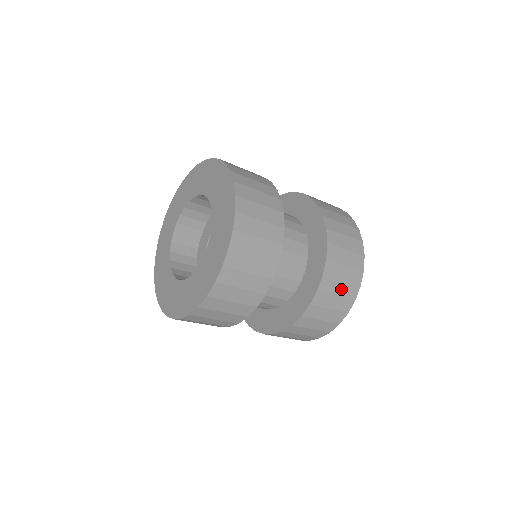
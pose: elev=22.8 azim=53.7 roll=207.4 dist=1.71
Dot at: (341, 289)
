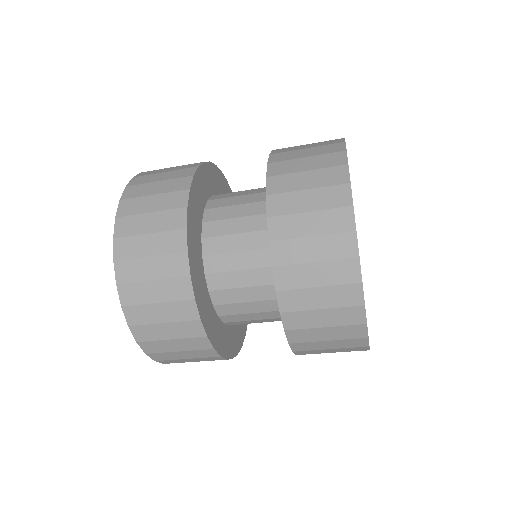
Dot at: (333, 345)
